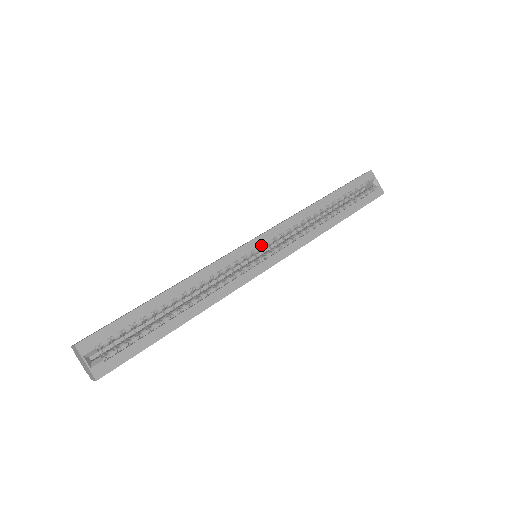
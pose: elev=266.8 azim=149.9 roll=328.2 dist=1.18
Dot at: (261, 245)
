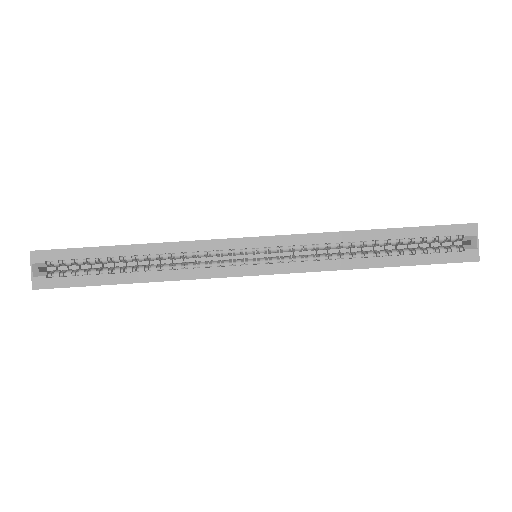
Dot at: (259, 247)
